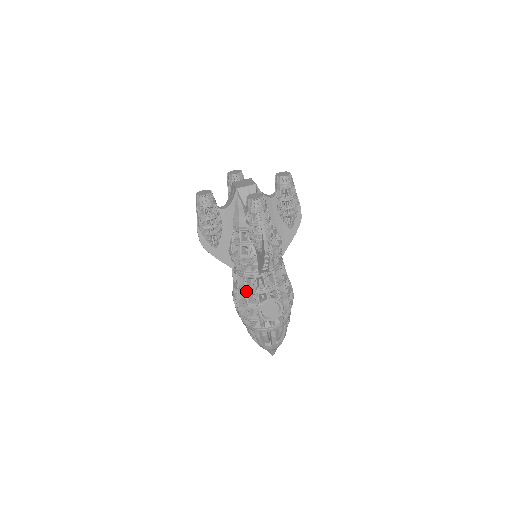
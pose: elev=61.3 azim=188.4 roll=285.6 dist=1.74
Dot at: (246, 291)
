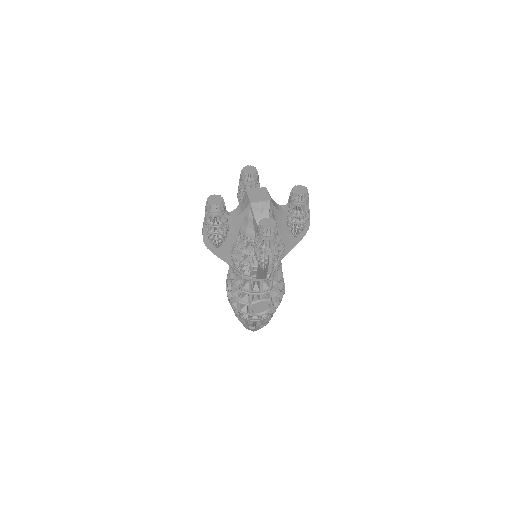
Dot at: (241, 289)
